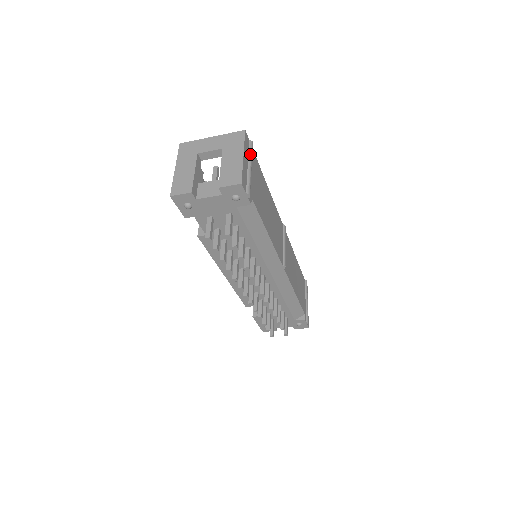
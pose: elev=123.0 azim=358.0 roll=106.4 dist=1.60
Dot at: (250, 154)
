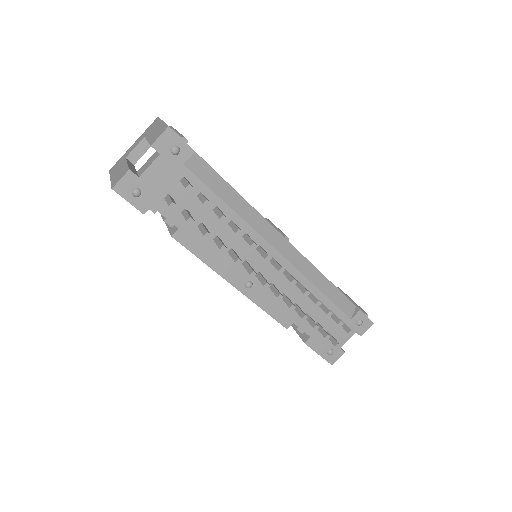
Dot at: (173, 129)
